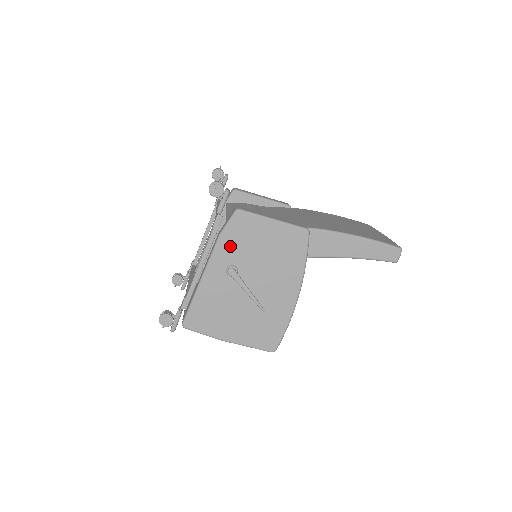
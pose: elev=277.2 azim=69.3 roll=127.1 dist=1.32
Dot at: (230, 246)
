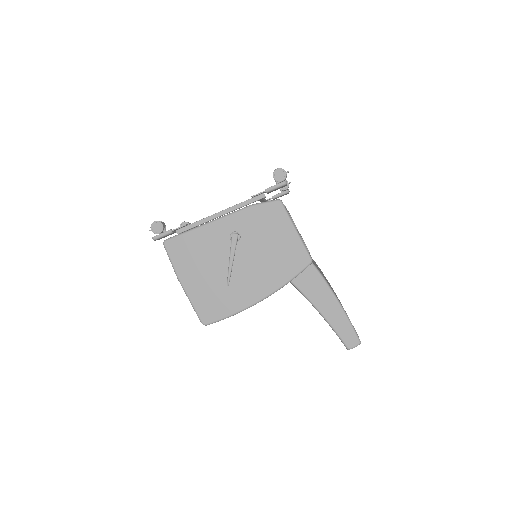
Dot at: (251, 219)
